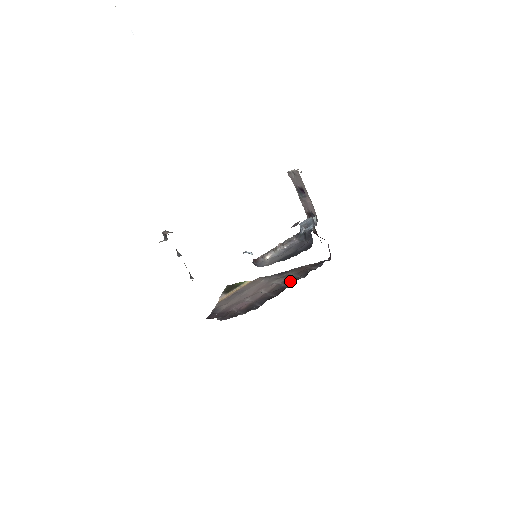
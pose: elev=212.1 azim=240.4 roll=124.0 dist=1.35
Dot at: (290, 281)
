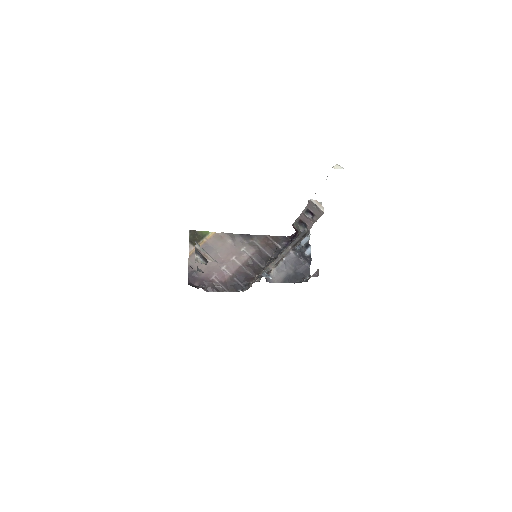
Dot at: (260, 257)
